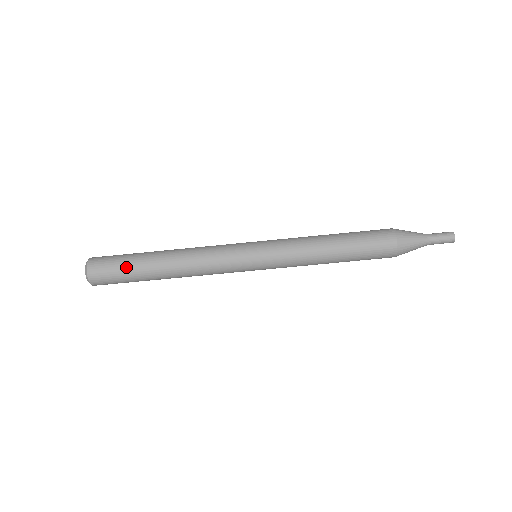
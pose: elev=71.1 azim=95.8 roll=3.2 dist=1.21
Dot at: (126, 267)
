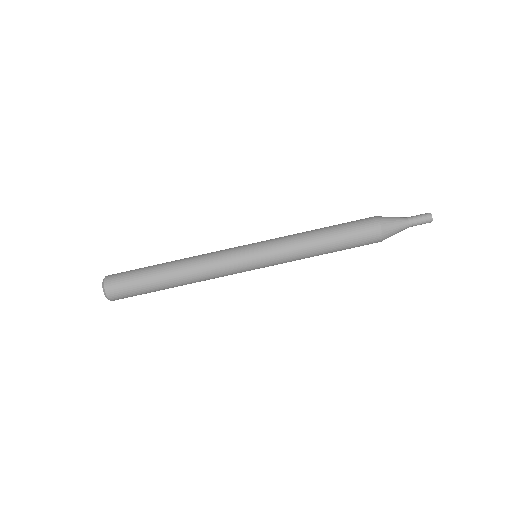
Dot at: (139, 274)
